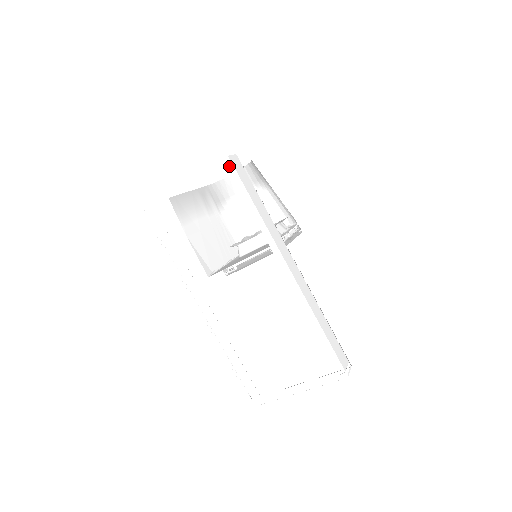
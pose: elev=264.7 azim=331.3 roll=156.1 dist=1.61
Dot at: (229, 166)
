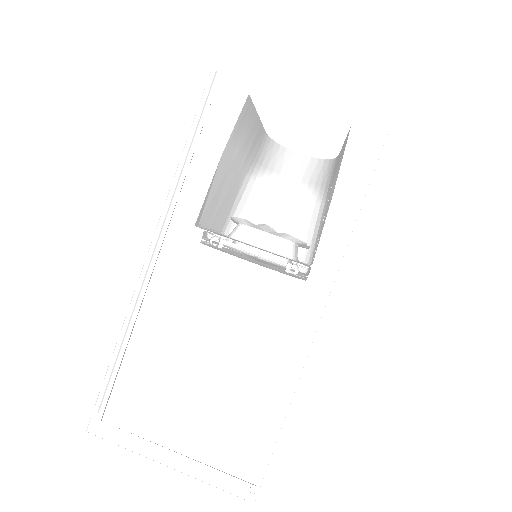
Dot at: (380, 138)
